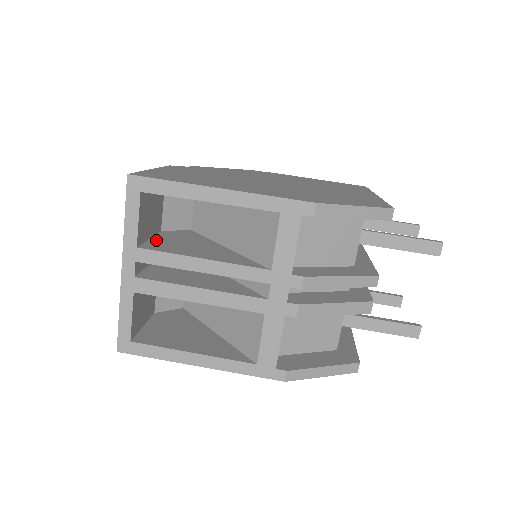
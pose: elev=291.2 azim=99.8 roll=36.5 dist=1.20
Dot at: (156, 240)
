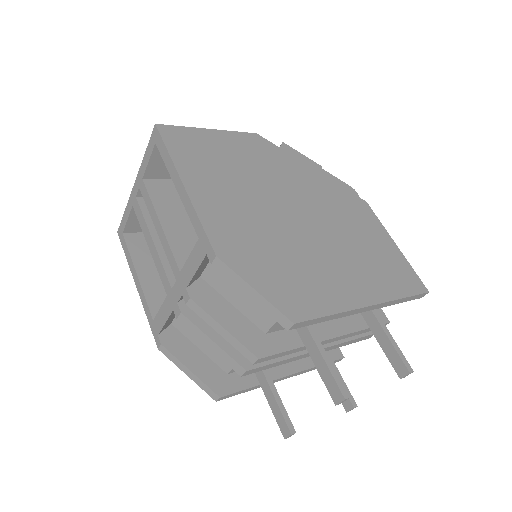
Dot at: (172, 183)
